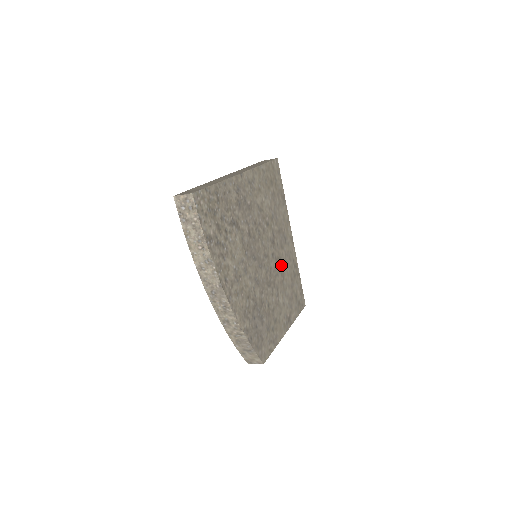
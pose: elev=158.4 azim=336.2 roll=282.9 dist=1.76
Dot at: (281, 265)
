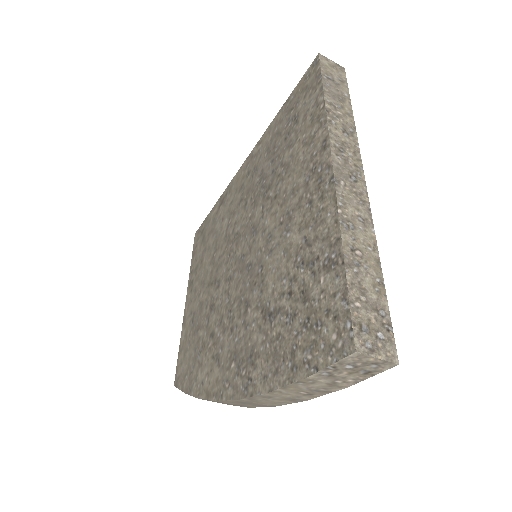
Dot at: occluded
